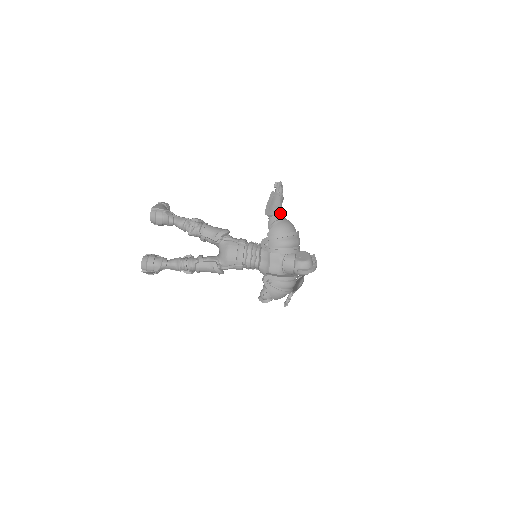
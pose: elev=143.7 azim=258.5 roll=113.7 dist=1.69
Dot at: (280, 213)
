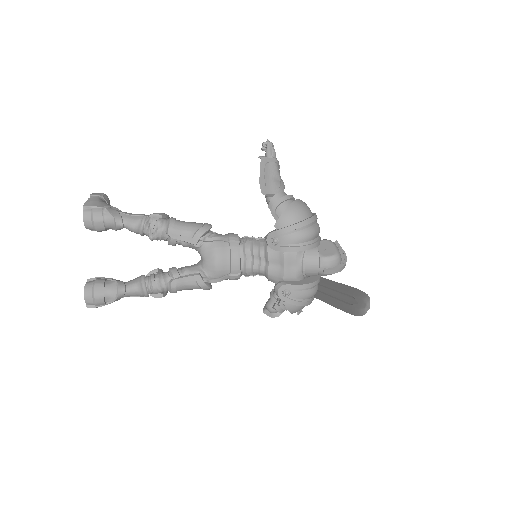
Dot at: (283, 189)
